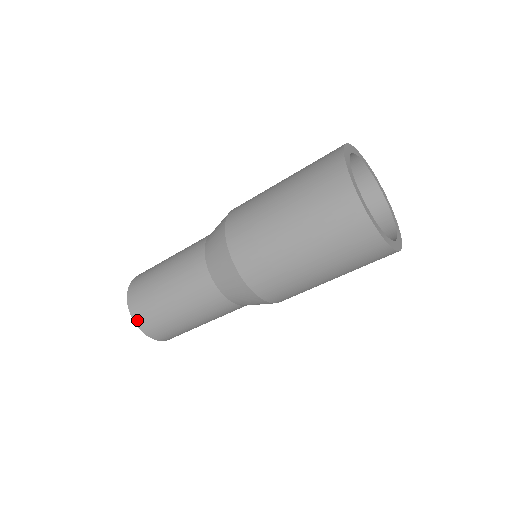
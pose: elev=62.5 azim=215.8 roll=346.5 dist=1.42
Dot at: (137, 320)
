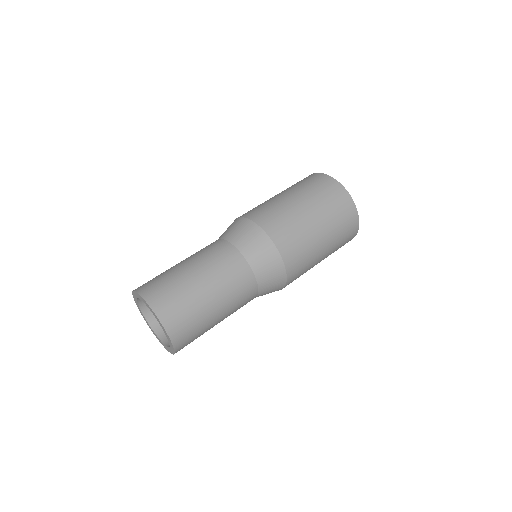
Dot at: (148, 297)
